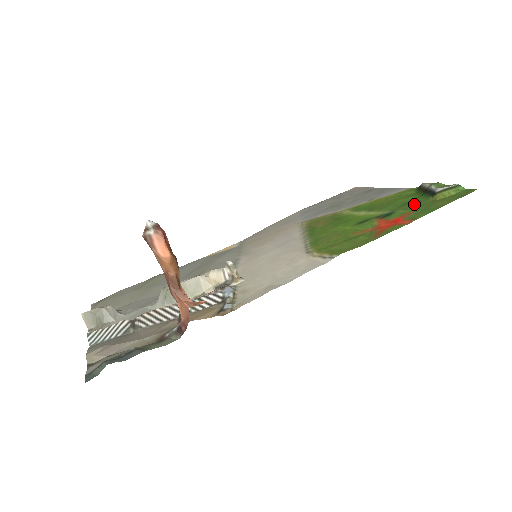
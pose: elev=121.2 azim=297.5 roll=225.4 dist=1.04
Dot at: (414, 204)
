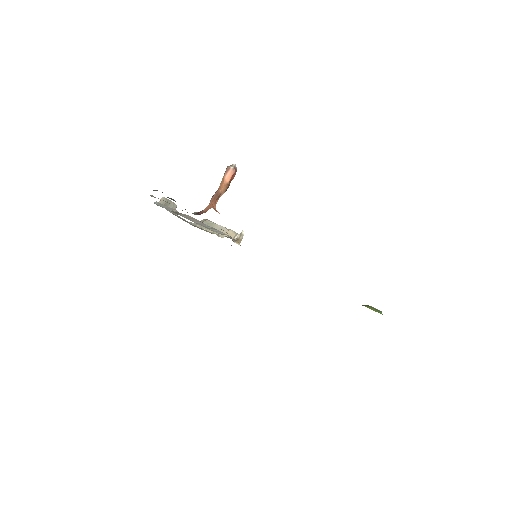
Dot at: occluded
